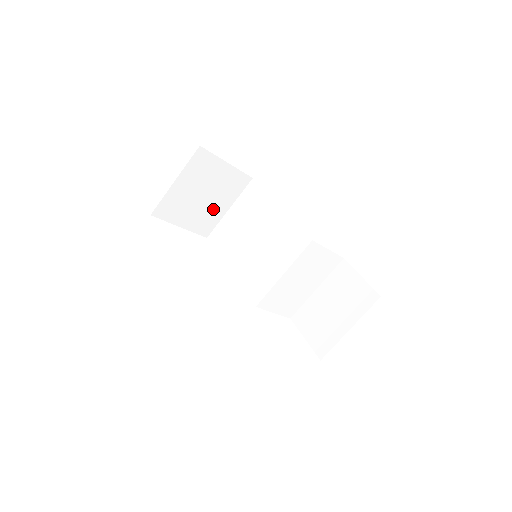
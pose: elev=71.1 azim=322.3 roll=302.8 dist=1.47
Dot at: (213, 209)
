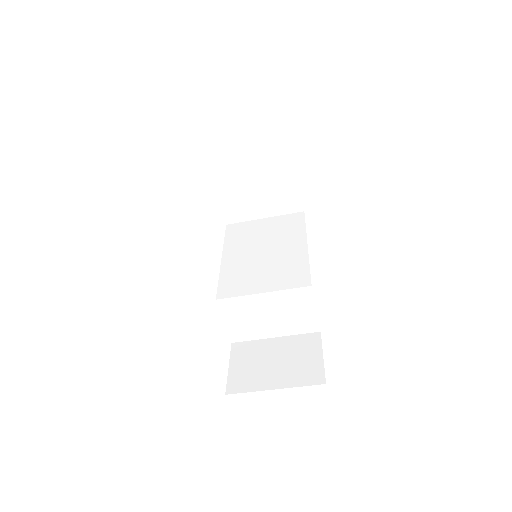
Dot at: (253, 205)
